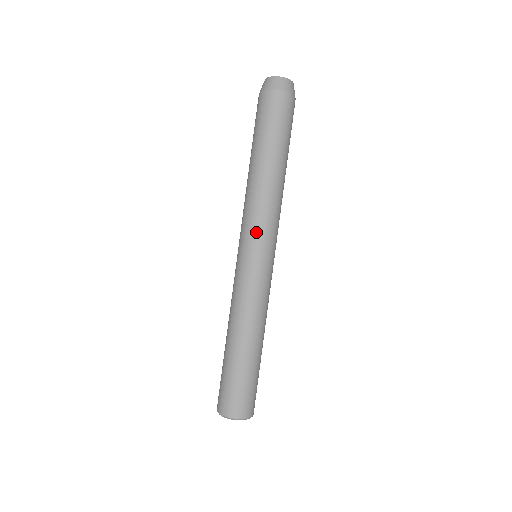
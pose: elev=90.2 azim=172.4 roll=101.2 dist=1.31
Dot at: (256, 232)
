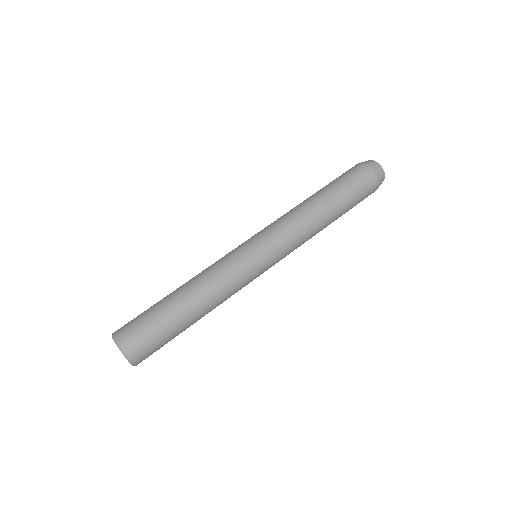
Dot at: (280, 243)
